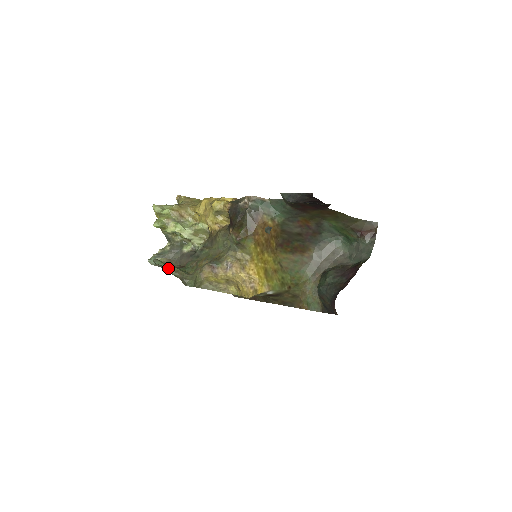
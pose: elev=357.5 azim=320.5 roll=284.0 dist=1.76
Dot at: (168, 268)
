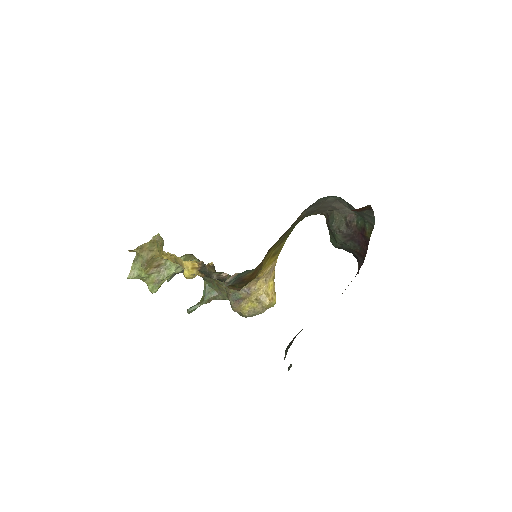
Dot at: occluded
